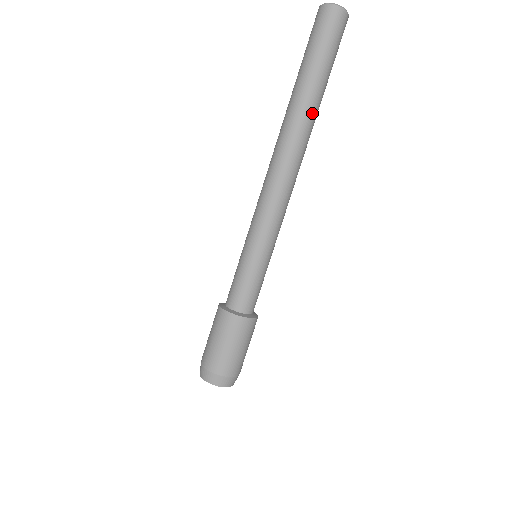
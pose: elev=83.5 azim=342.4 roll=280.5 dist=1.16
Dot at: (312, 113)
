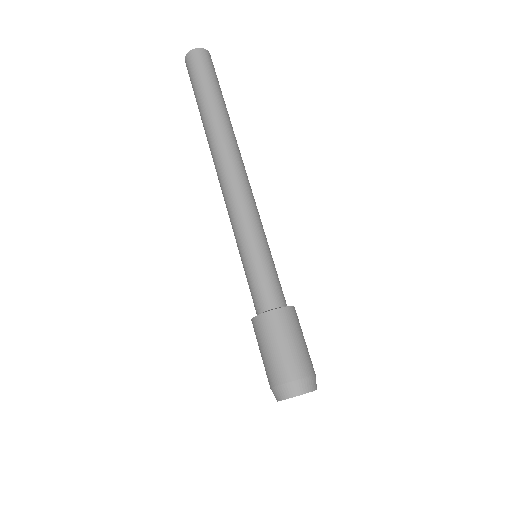
Dot at: (213, 123)
